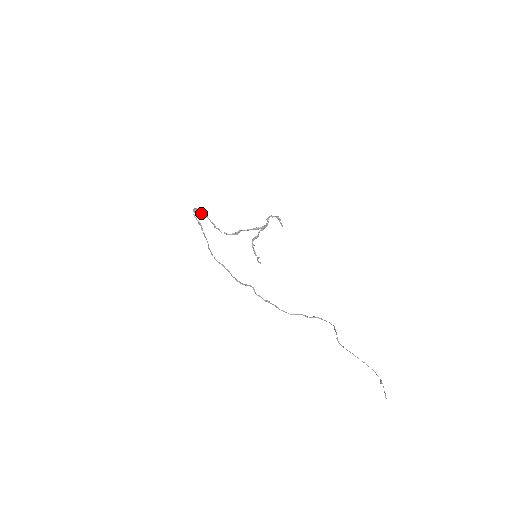
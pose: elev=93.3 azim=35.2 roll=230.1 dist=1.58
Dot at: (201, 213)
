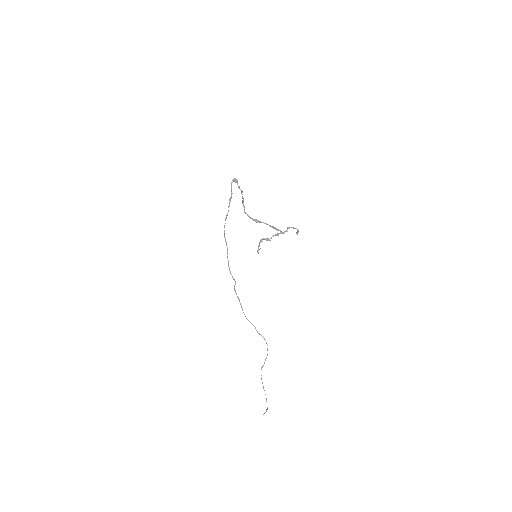
Dot at: (238, 187)
